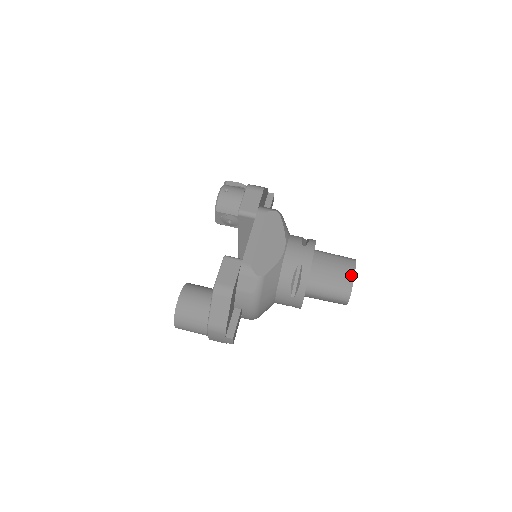
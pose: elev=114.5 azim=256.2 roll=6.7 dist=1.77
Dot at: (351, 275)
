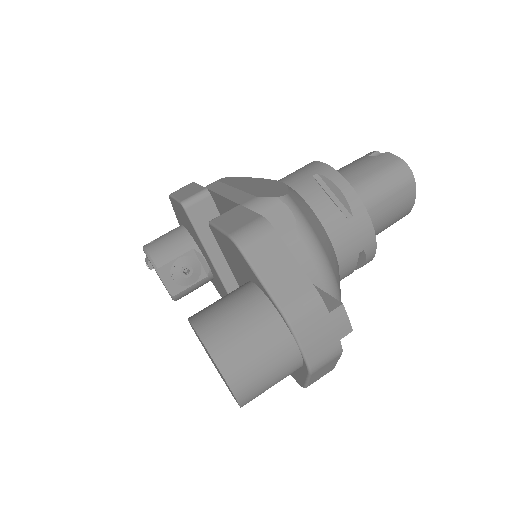
Dot at: (380, 155)
